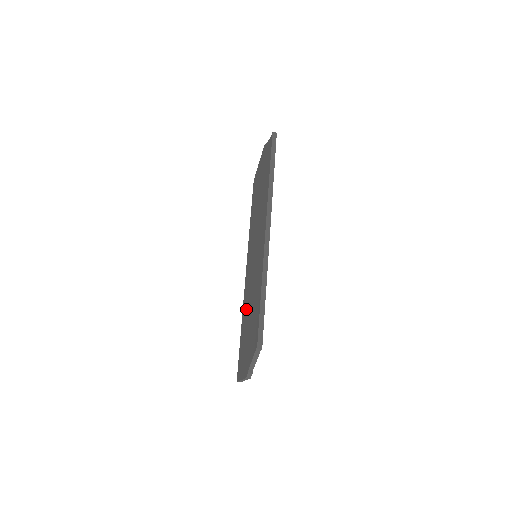
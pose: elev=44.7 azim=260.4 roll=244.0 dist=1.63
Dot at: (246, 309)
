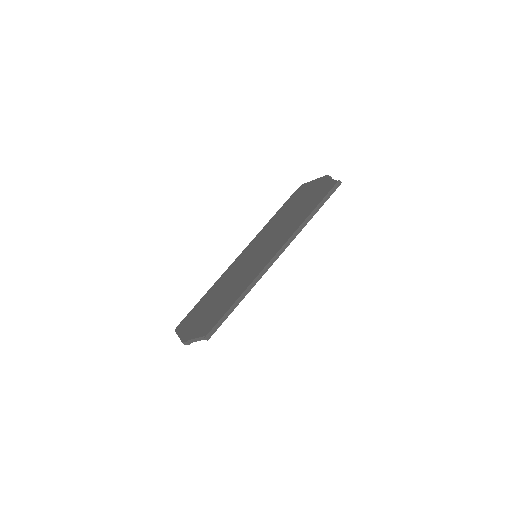
Dot at: (220, 287)
